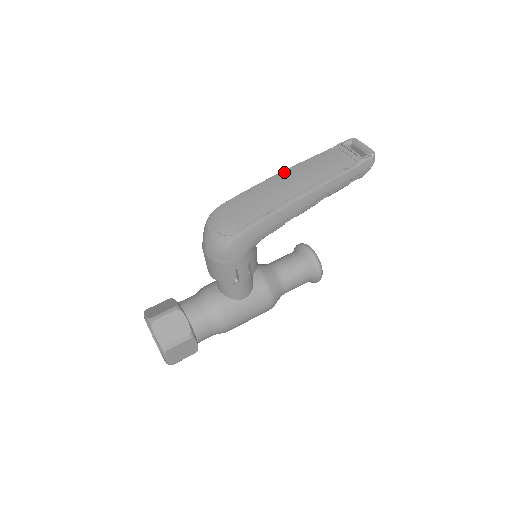
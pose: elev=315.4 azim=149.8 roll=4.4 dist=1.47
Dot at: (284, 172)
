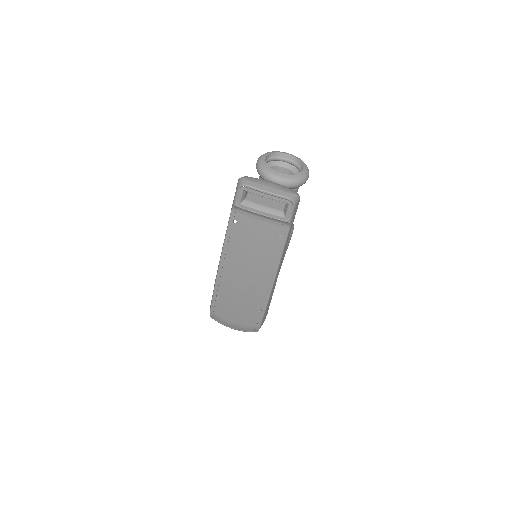
Dot at: (222, 267)
